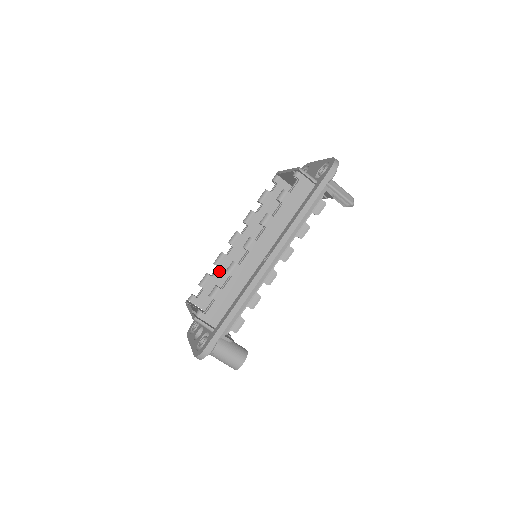
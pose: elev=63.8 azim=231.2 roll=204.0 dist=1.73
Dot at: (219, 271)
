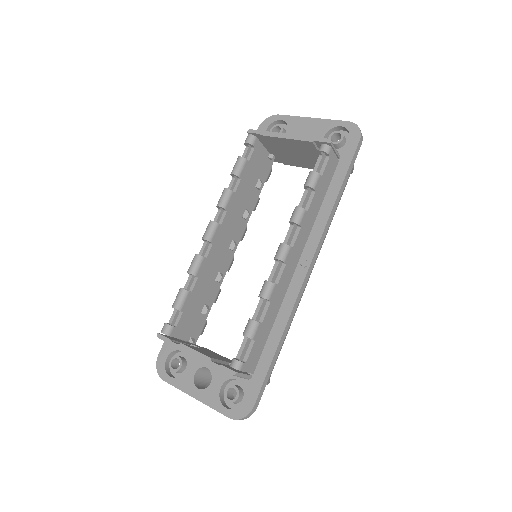
Dot at: (198, 282)
